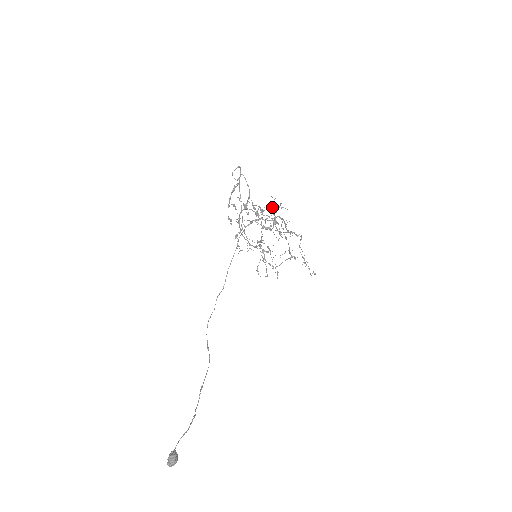
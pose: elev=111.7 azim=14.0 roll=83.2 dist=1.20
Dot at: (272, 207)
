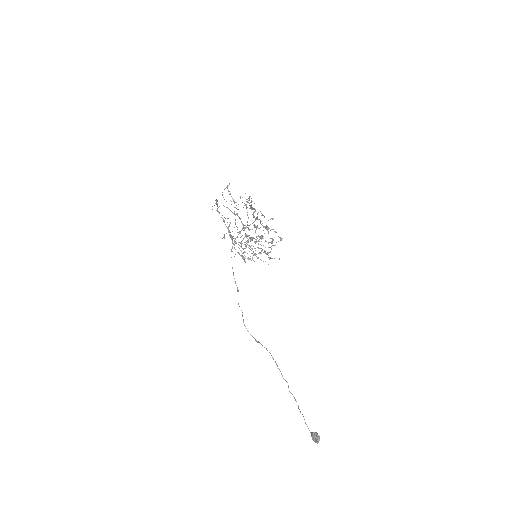
Dot at: (246, 208)
